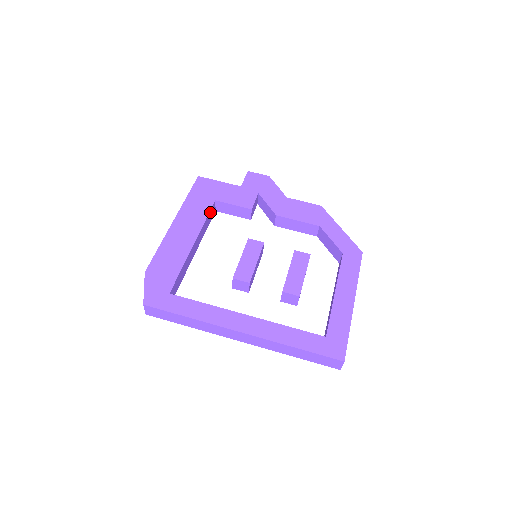
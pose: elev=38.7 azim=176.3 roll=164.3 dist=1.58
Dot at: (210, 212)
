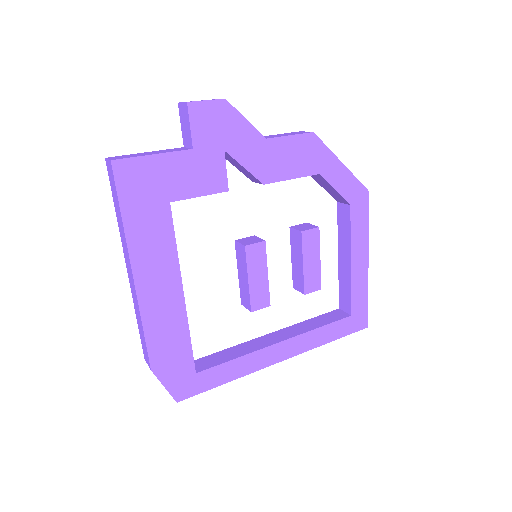
Dot at: (171, 226)
